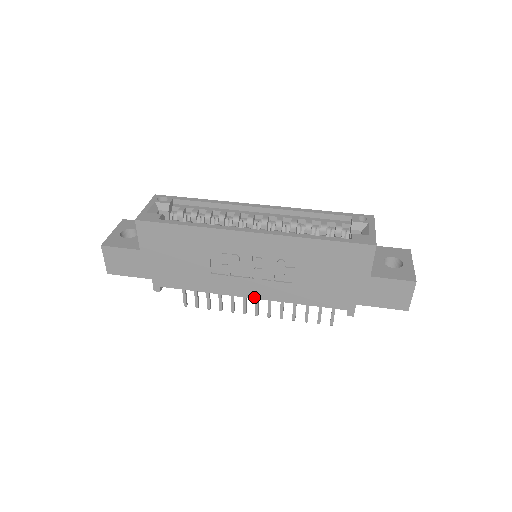
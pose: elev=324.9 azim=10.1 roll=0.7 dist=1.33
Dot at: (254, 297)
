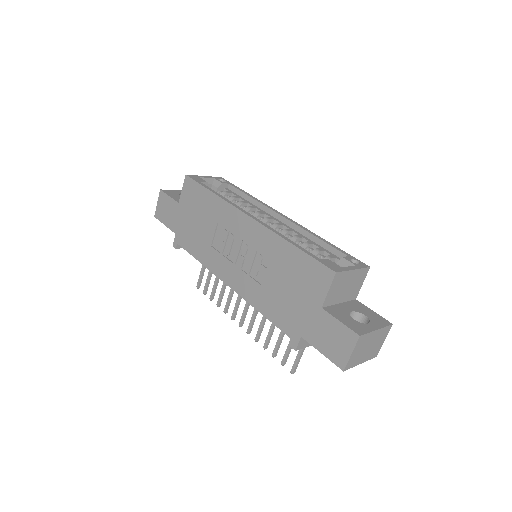
Dot at: (230, 286)
